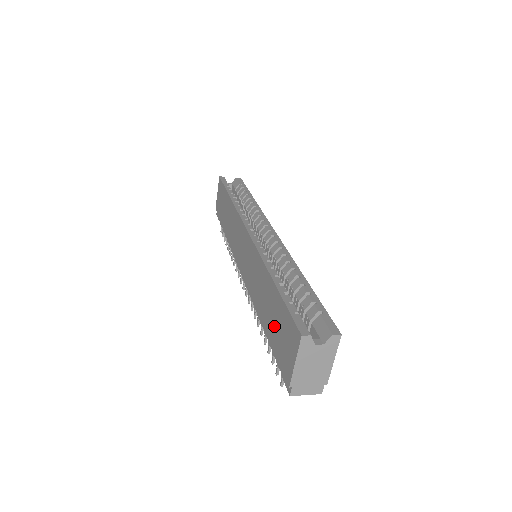
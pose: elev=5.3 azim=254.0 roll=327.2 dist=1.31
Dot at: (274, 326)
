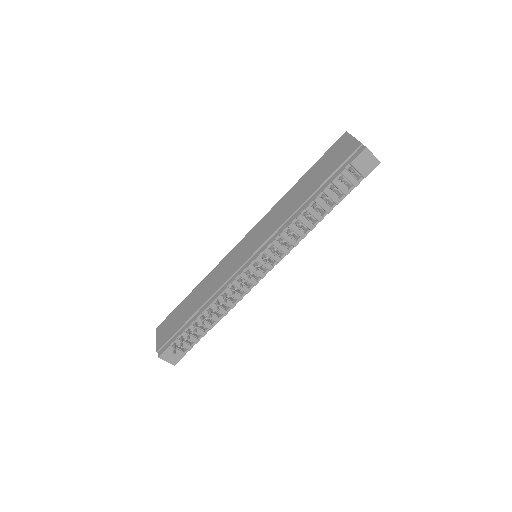
Dot at: (322, 173)
